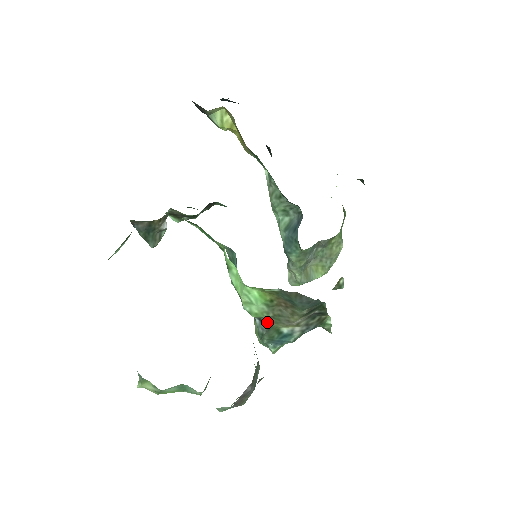
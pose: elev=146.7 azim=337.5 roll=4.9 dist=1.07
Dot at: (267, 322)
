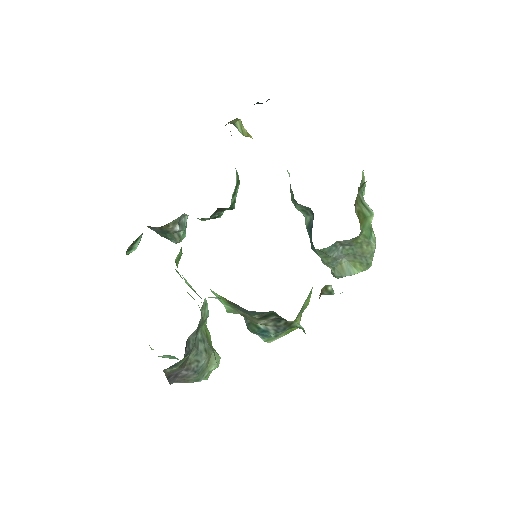
Dot at: occluded
